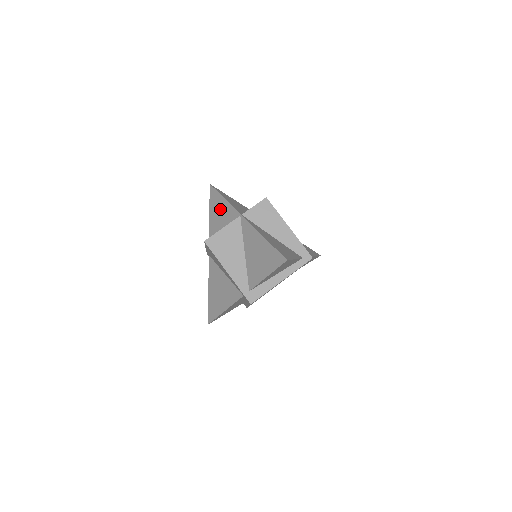
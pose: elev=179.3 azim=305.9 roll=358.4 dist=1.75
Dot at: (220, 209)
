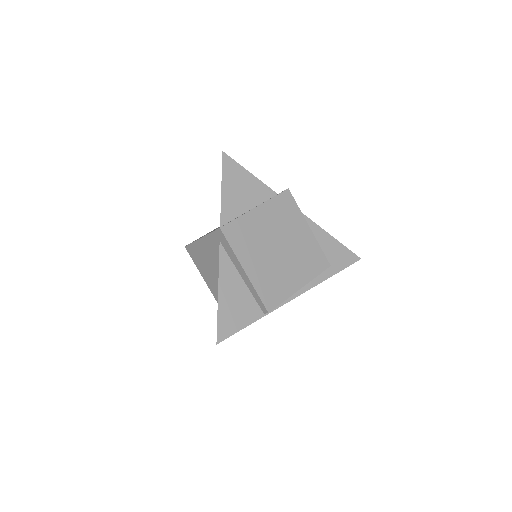
Dot at: occluded
